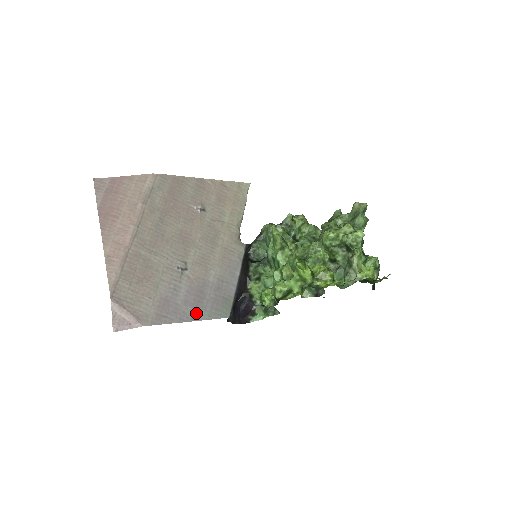
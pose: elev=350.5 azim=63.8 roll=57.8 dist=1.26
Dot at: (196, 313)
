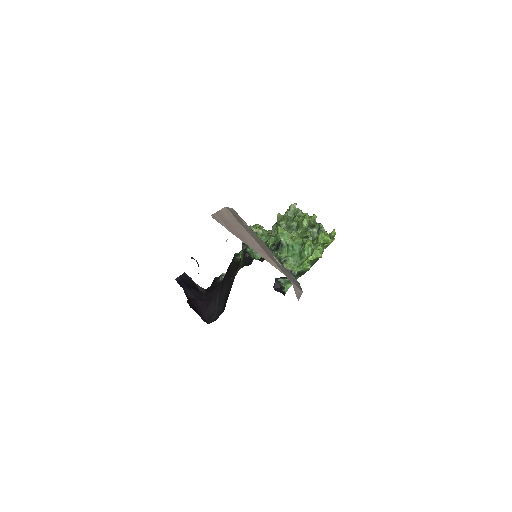
Dot at: (297, 283)
